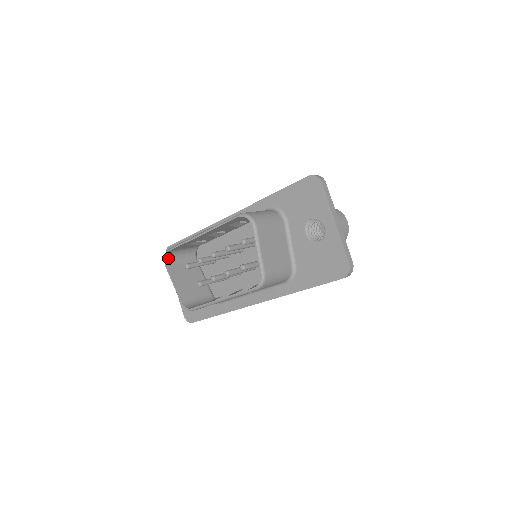
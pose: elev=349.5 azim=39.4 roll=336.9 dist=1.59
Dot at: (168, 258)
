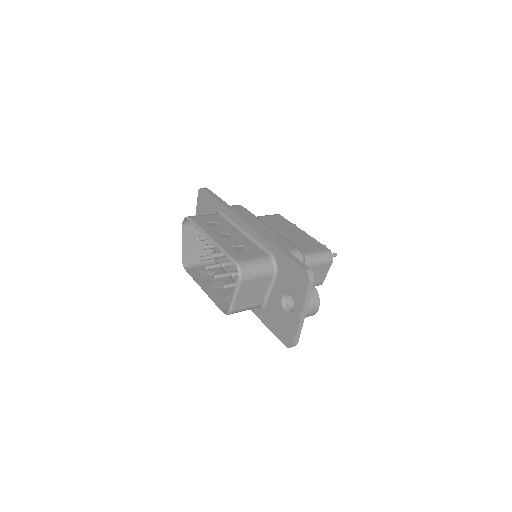
Dot at: (187, 220)
